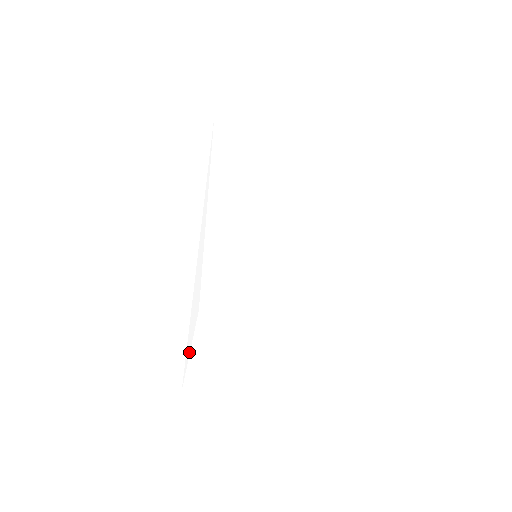
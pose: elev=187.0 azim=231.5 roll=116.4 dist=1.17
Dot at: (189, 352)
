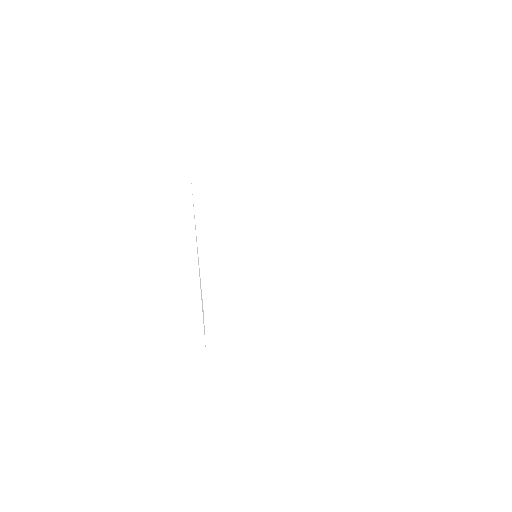
Dot at: occluded
